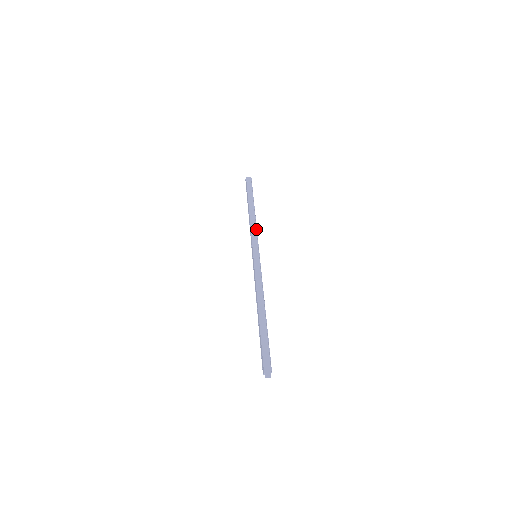
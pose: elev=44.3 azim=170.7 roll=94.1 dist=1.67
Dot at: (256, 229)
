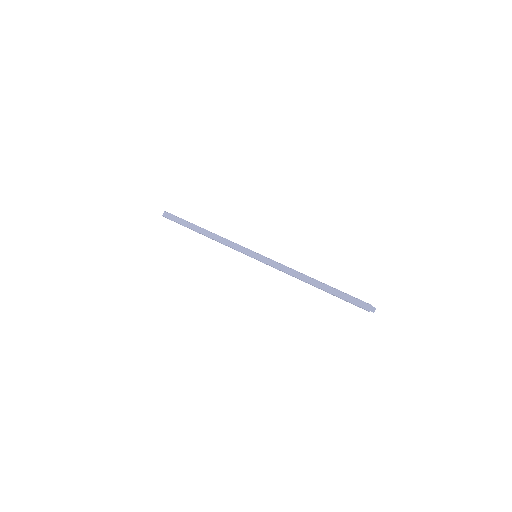
Dot at: (228, 240)
